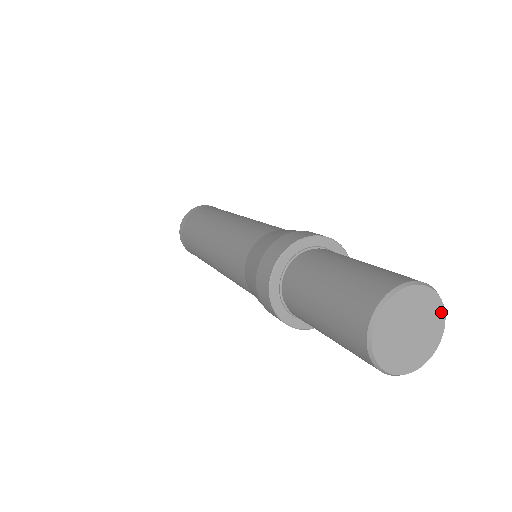
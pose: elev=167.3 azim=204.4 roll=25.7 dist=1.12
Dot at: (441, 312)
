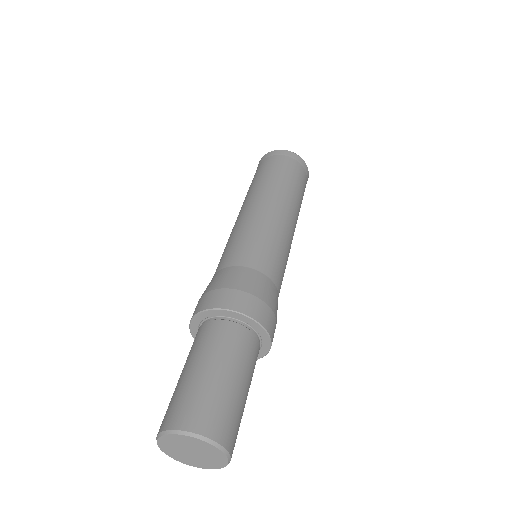
Dot at: (220, 466)
